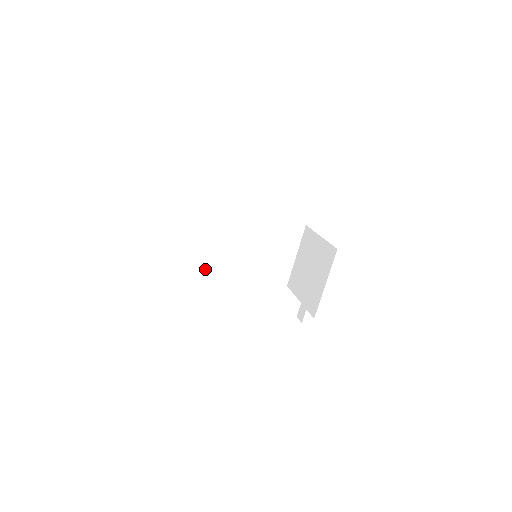
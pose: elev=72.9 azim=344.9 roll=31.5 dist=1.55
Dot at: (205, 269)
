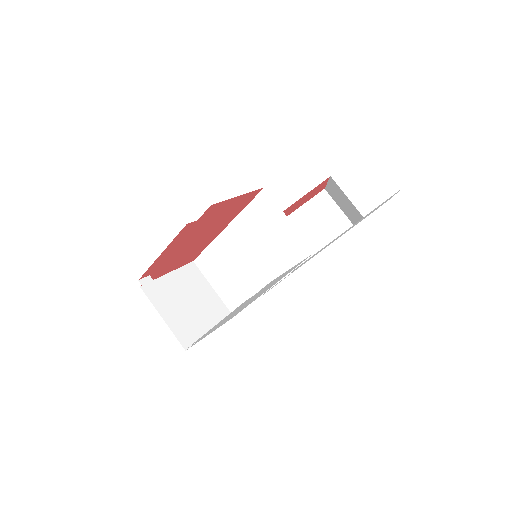
Dot at: occluded
